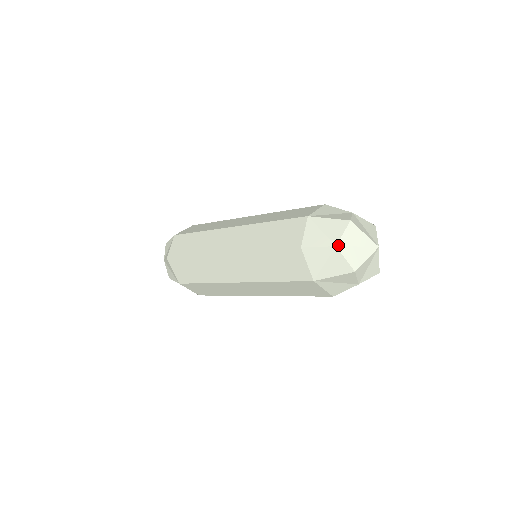
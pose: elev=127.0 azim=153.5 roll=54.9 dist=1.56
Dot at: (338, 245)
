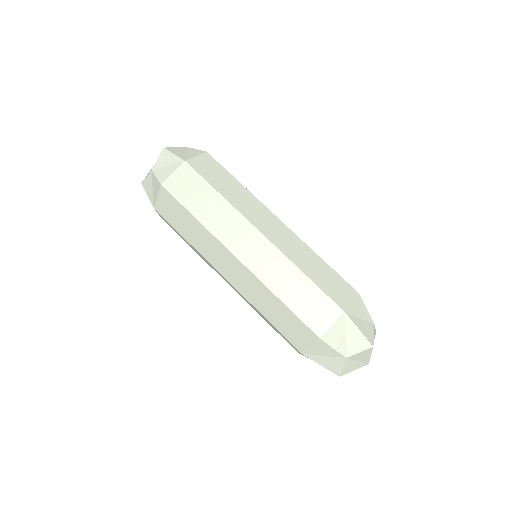
Dot at: (348, 358)
